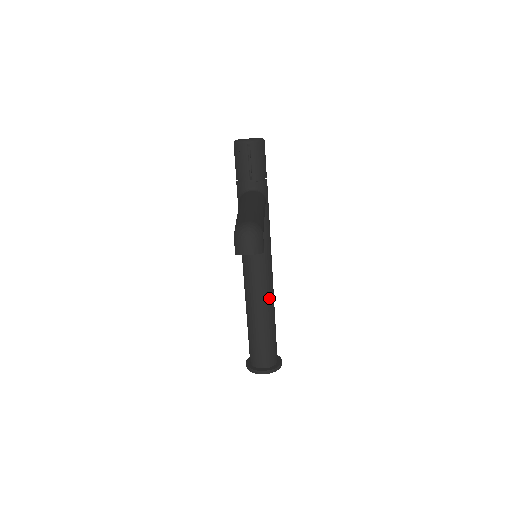
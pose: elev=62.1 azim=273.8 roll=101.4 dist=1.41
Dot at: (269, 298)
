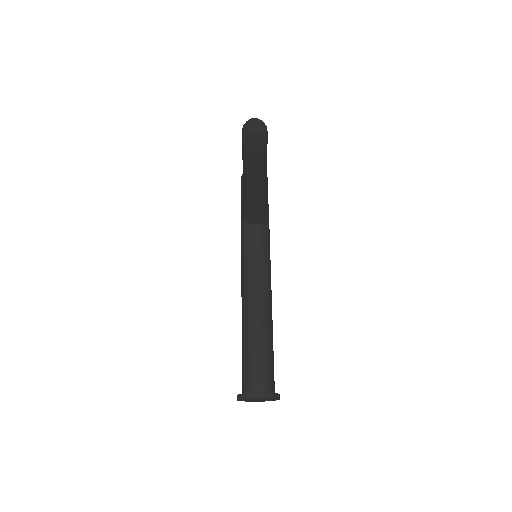
Dot at: (267, 309)
